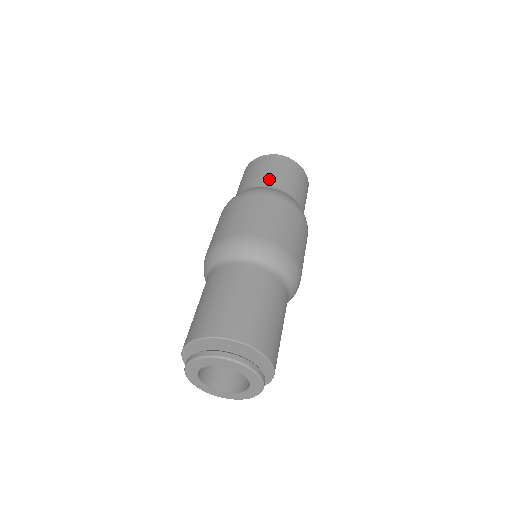
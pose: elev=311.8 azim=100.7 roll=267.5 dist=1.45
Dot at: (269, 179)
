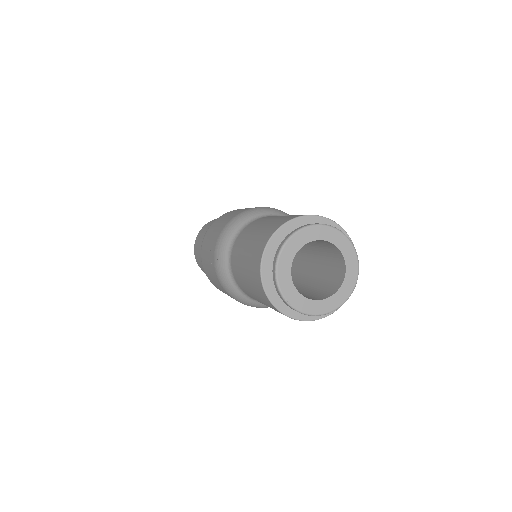
Dot at: occluded
